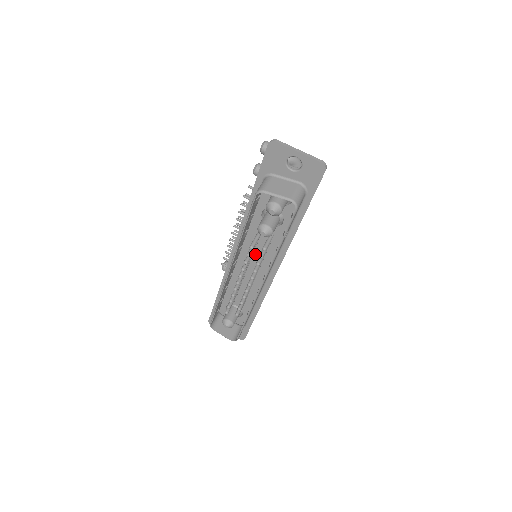
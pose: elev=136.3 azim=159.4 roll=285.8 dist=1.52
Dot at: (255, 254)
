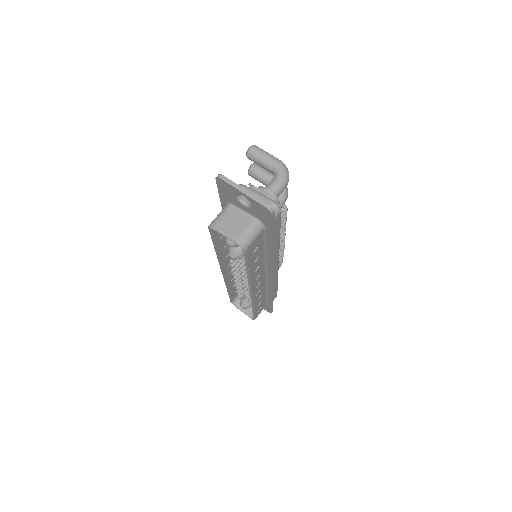
Dot at: occluded
